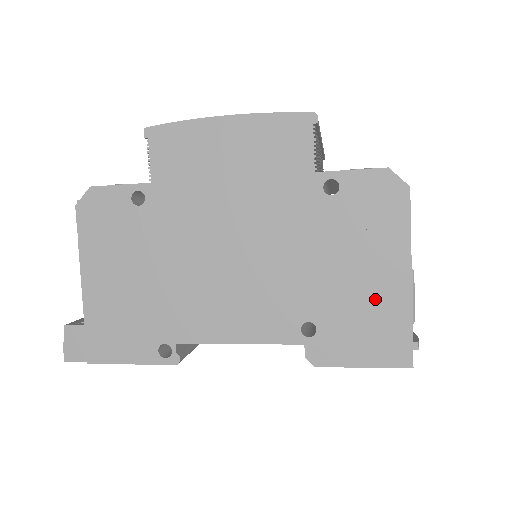
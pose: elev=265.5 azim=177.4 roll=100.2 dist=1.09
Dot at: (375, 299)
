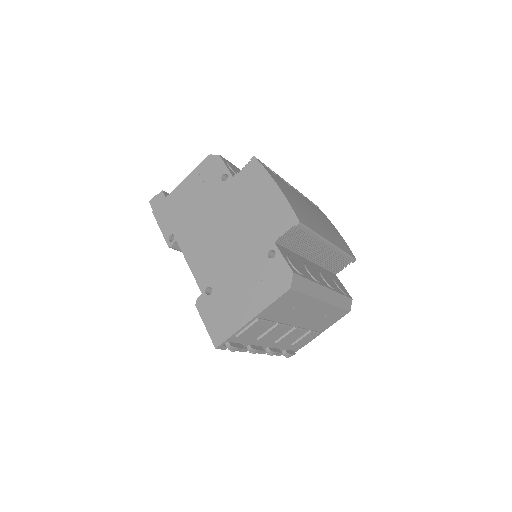
Dot at: (235, 310)
